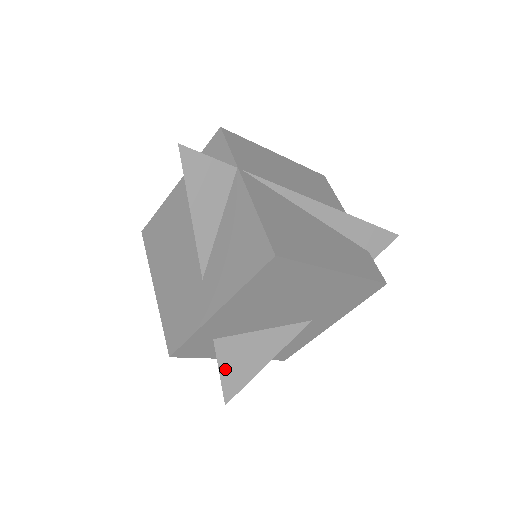
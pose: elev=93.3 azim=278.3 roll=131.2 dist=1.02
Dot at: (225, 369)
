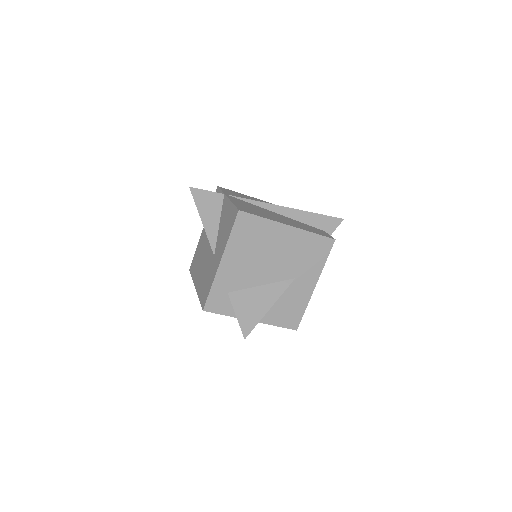
Dot at: (240, 313)
